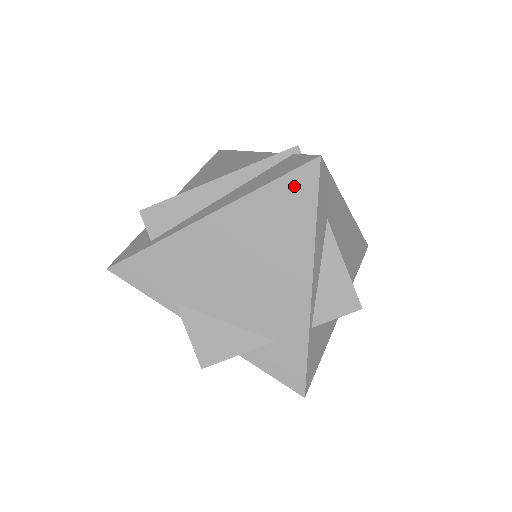
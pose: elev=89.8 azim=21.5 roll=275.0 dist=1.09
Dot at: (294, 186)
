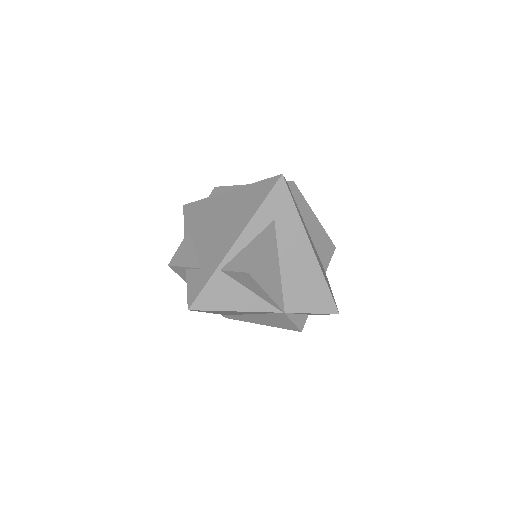
Dot at: (264, 186)
